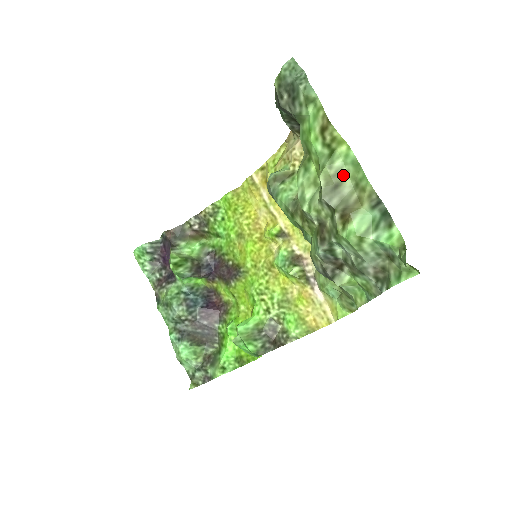
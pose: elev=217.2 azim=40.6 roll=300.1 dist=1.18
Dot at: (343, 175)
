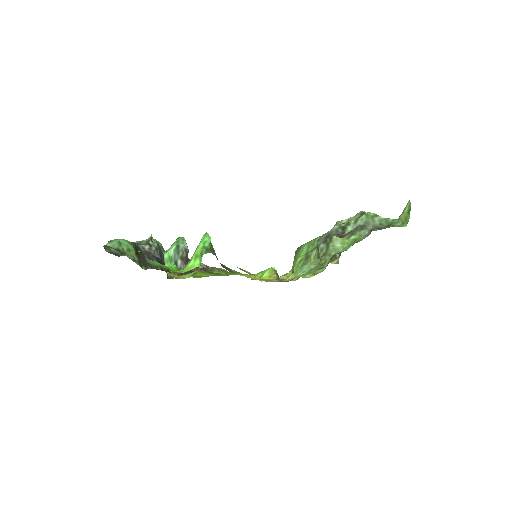
Dot at: occluded
